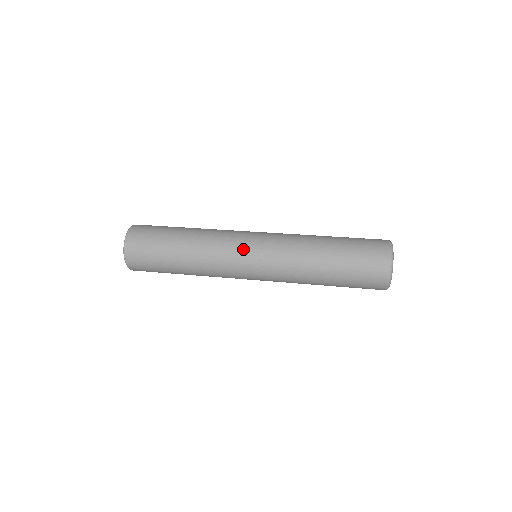
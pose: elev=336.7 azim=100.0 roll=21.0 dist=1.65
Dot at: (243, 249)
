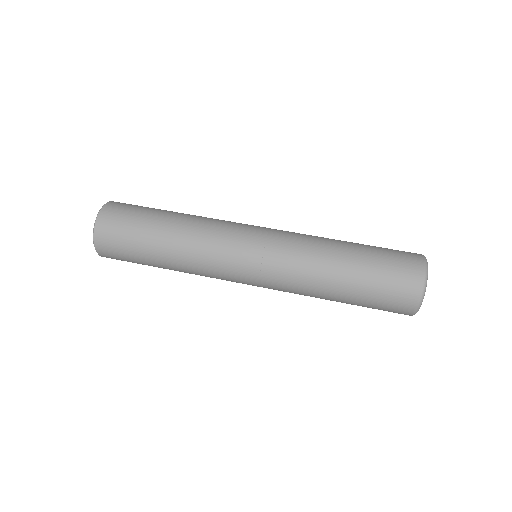
Dot at: (238, 271)
